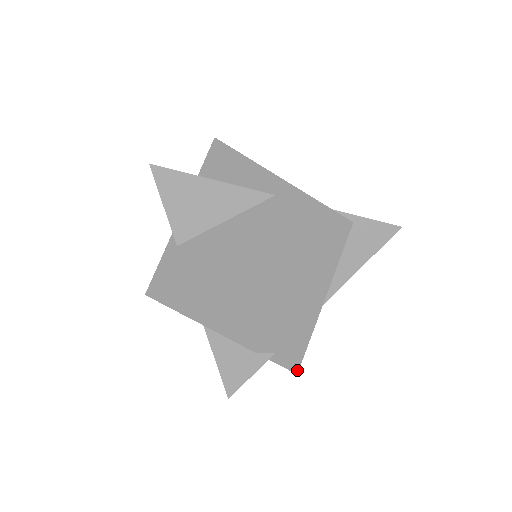
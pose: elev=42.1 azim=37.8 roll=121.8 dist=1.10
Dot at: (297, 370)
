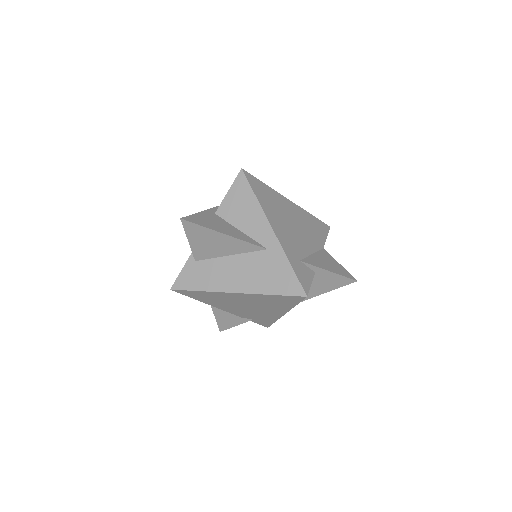
Dot at: occluded
